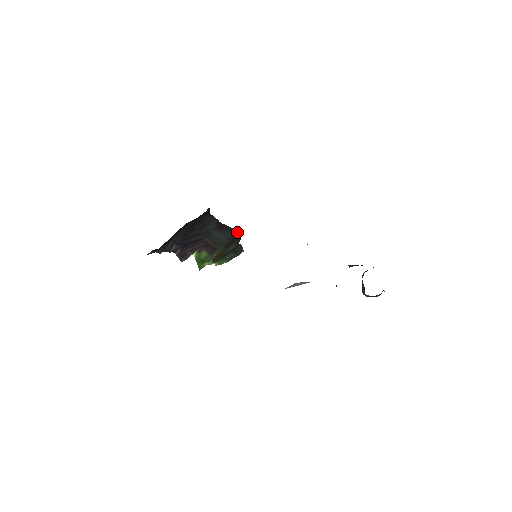
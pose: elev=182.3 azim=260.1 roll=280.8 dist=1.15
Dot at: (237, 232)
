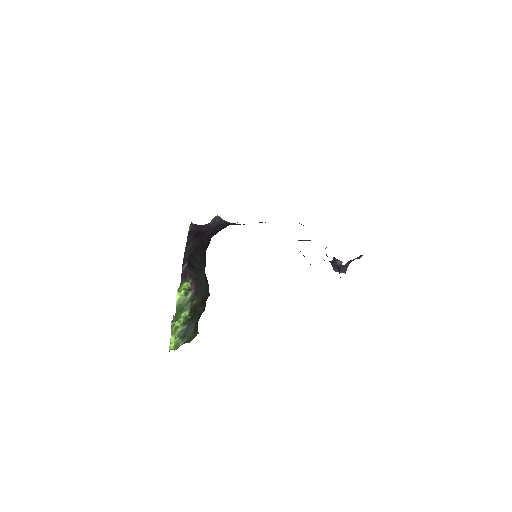
Dot at: (209, 293)
